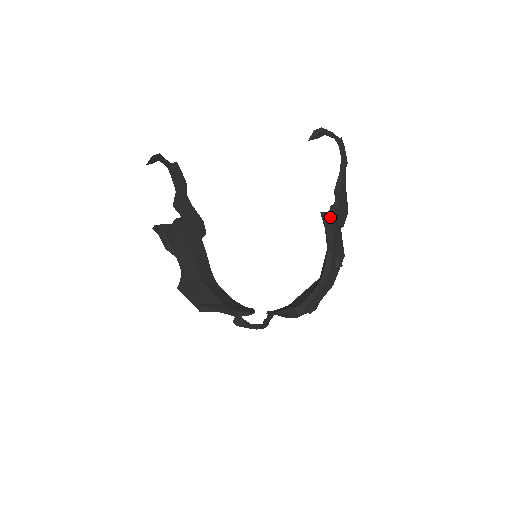
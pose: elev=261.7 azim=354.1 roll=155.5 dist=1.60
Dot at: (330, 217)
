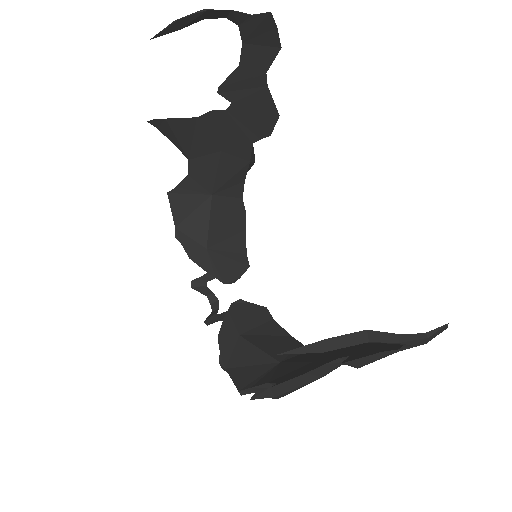
Dot at: (281, 394)
